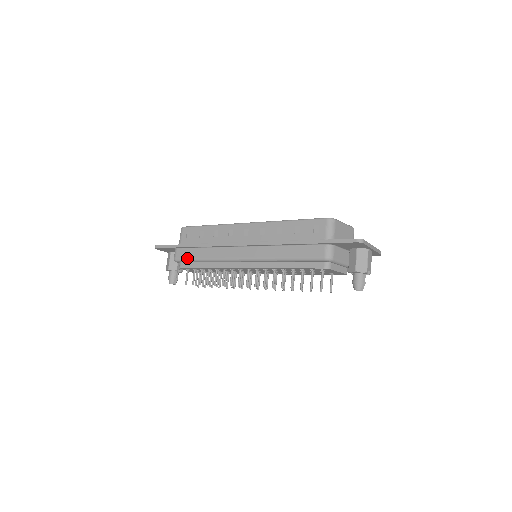
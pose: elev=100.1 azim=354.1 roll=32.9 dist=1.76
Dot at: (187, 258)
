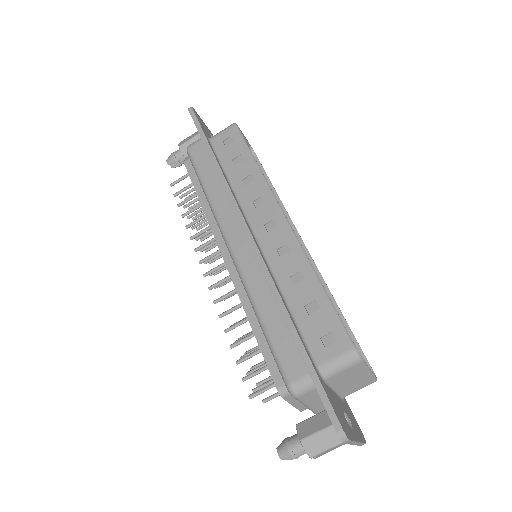
Dot at: (196, 164)
